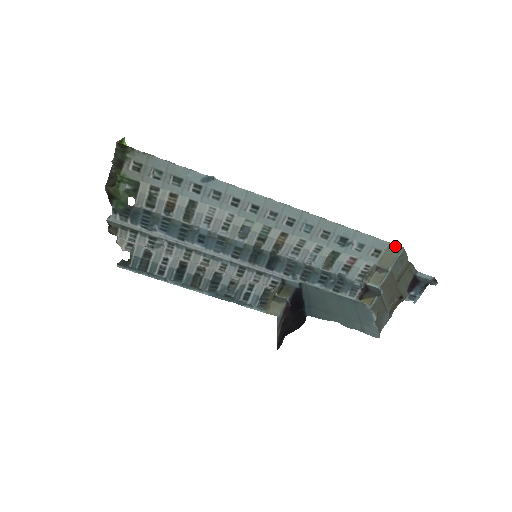
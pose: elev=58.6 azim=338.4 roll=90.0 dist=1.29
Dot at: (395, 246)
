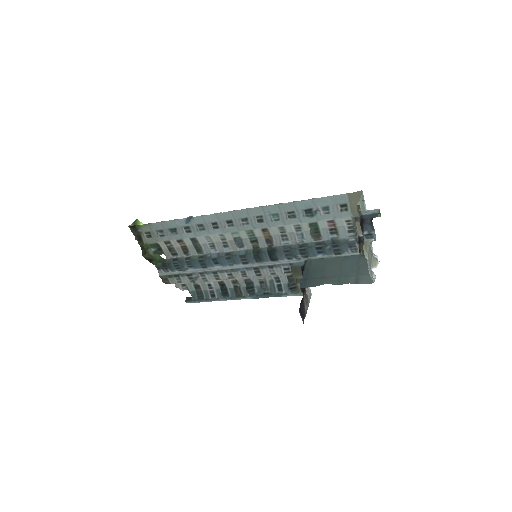
Dot at: (354, 194)
